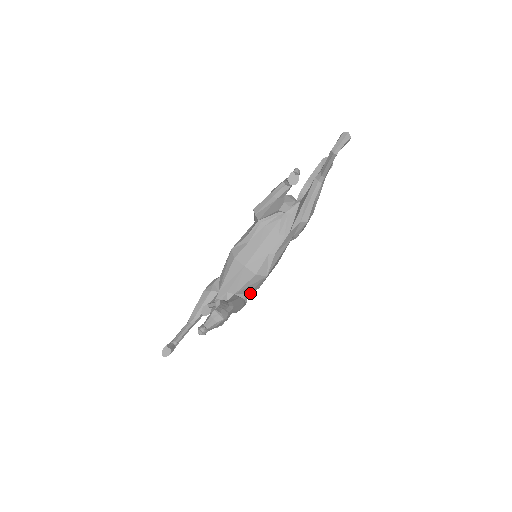
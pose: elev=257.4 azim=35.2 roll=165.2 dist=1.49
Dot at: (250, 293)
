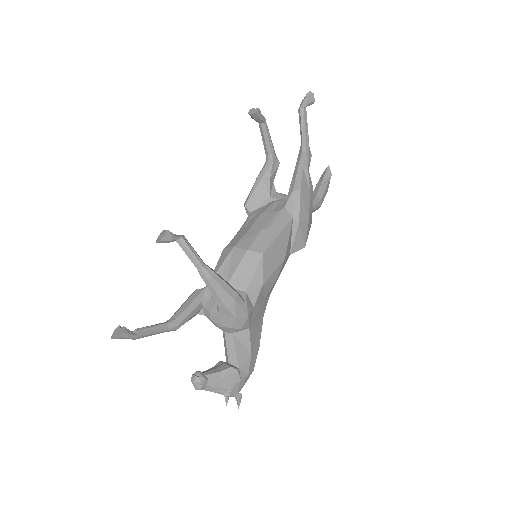
Dot at: (252, 297)
